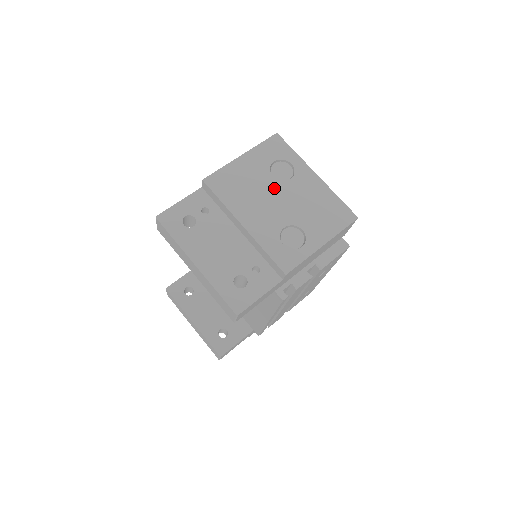
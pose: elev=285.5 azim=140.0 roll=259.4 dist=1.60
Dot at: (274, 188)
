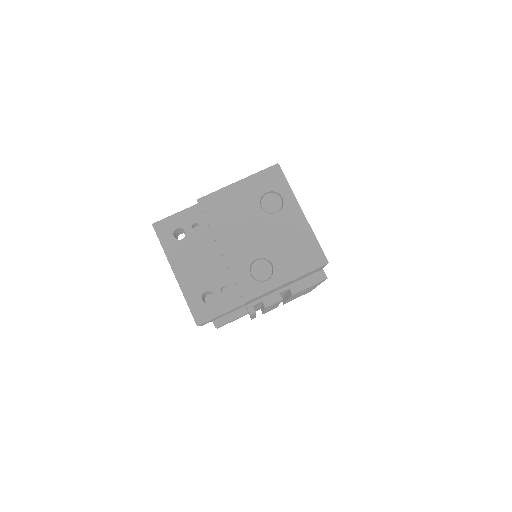
Dot at: (259, 219)
